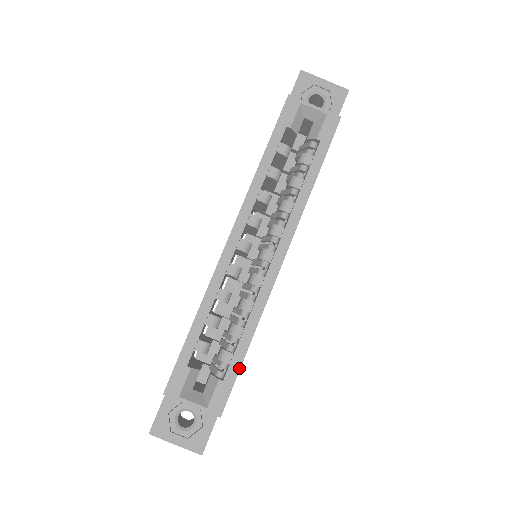
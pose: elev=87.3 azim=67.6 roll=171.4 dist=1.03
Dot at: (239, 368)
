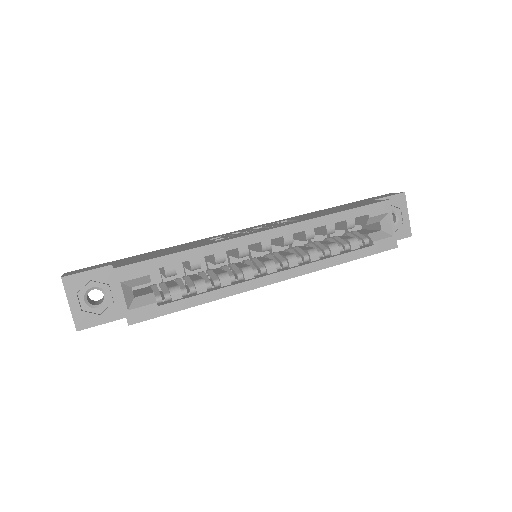
Dot at: (176, 310)
